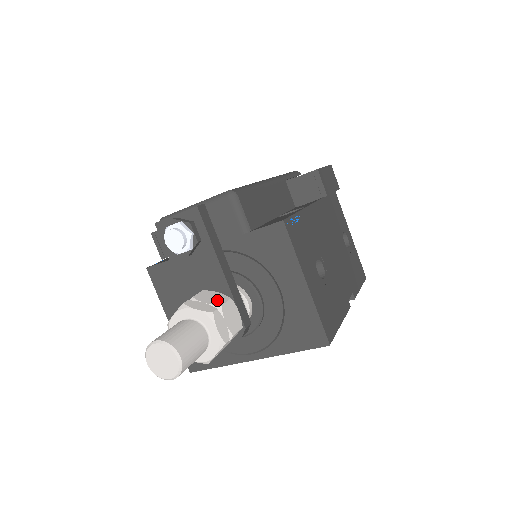
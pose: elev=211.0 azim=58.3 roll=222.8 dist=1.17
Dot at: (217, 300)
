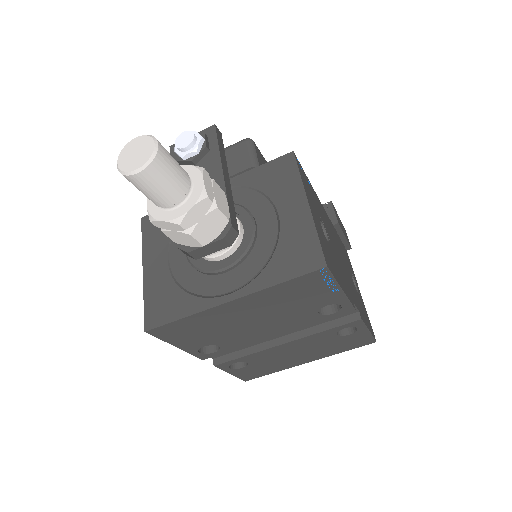
Dot at: occluded
